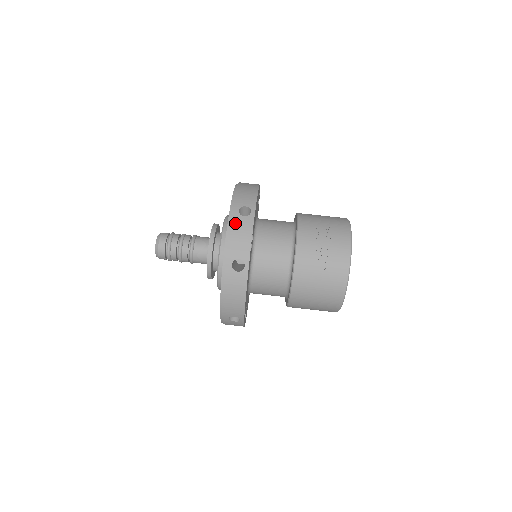
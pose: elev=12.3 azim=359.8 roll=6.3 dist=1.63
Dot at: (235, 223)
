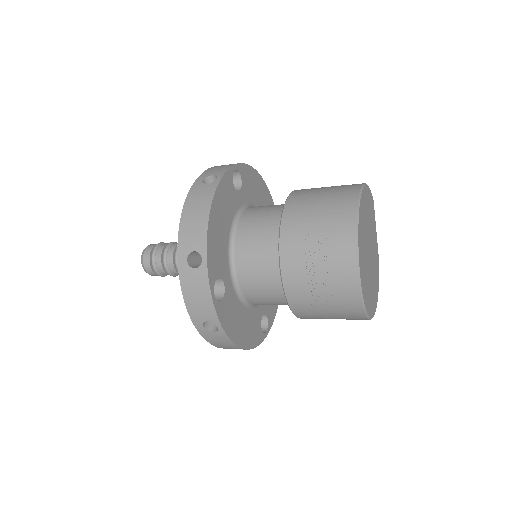
Dot at: (187, 281)
